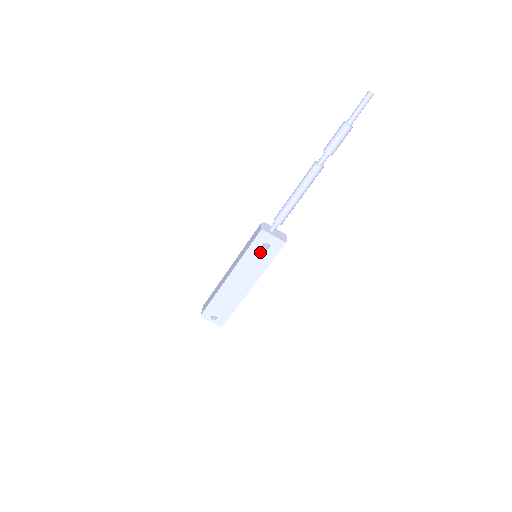
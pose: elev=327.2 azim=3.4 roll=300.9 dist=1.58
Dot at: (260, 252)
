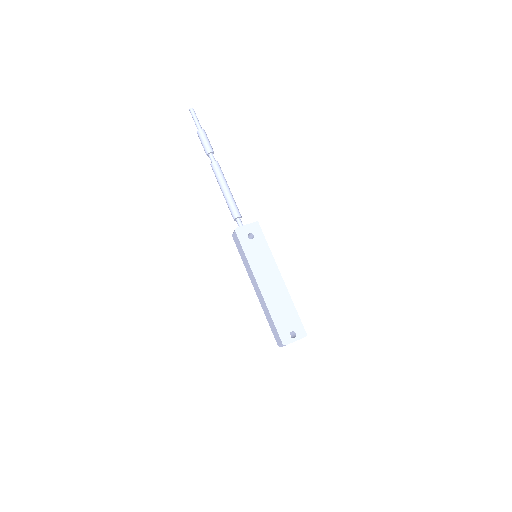
Dot at: (253, 245)
